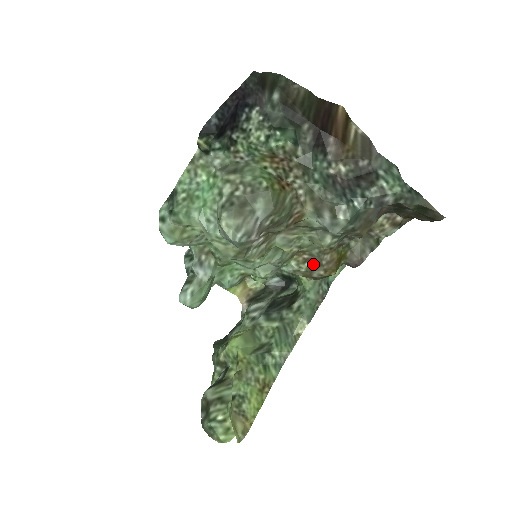
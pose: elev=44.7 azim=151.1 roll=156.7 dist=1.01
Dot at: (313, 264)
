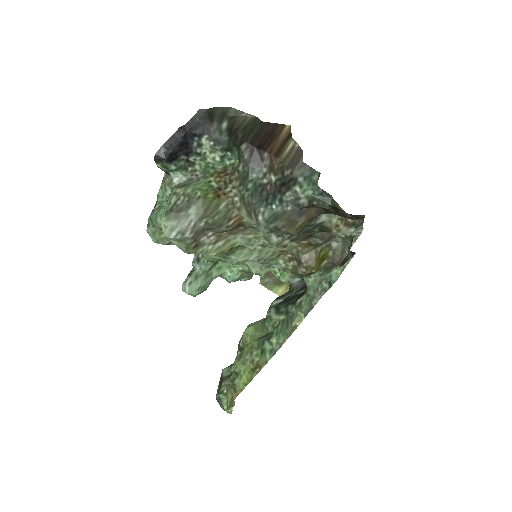
Dot at: (296, 262)
